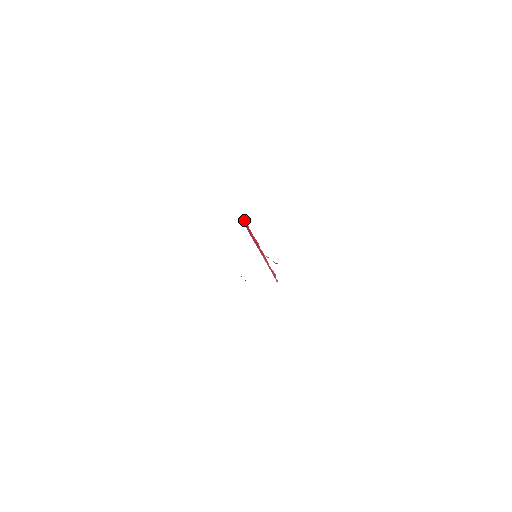
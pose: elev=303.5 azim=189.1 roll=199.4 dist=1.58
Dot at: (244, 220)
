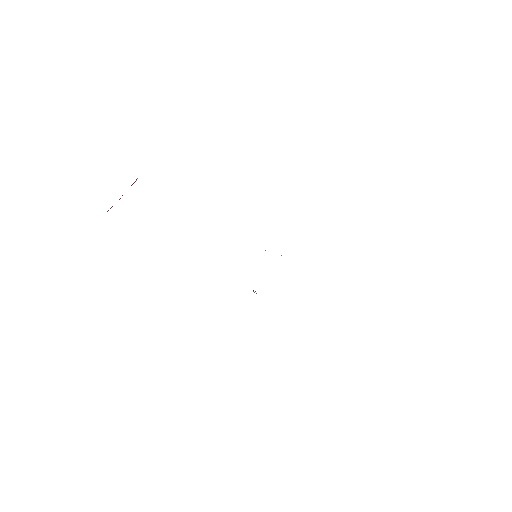
Dot at: (136, 180)
